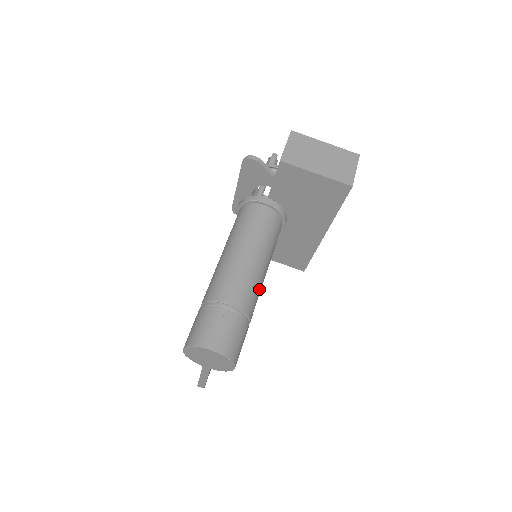
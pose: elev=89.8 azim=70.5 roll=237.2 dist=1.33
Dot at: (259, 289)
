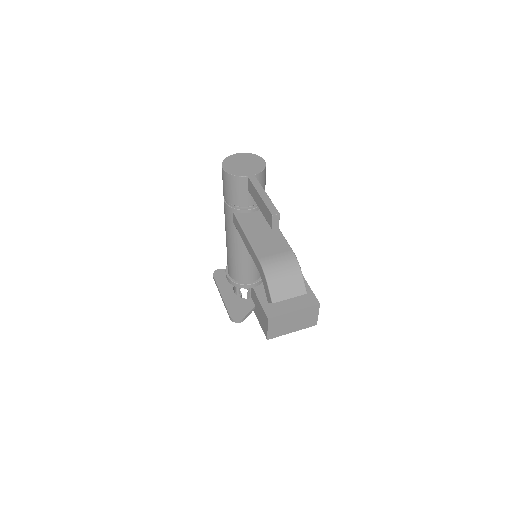
Dot at: occluded
